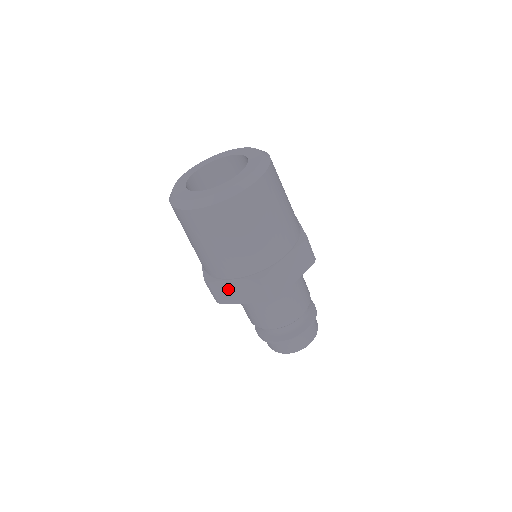
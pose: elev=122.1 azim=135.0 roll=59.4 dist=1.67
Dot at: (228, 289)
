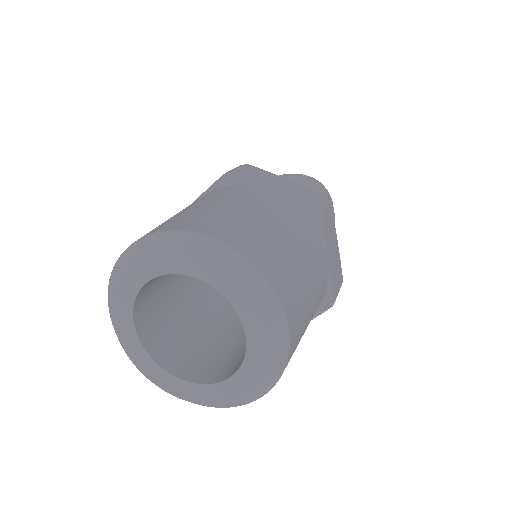
Dot at: occluded
